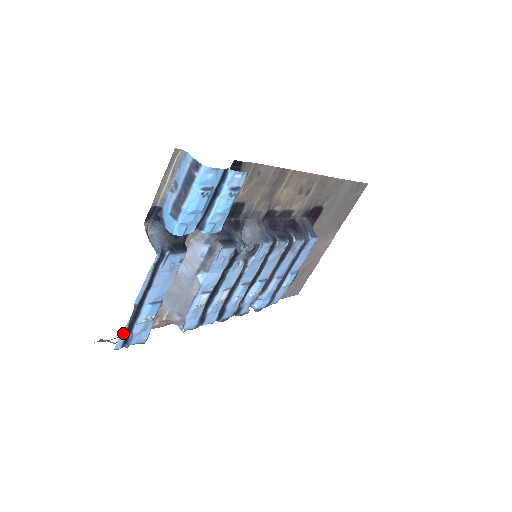
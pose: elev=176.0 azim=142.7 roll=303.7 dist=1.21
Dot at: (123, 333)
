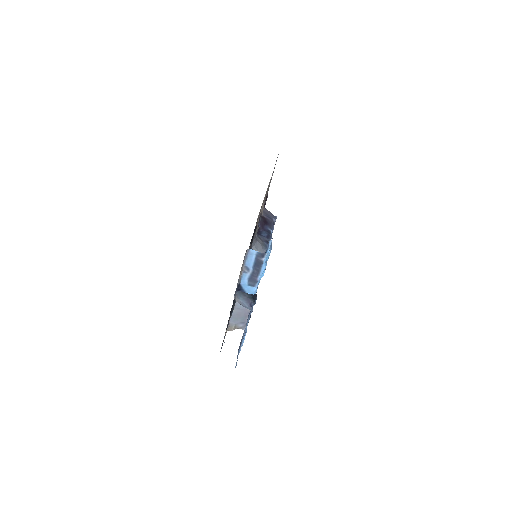
Dot at: occluded
